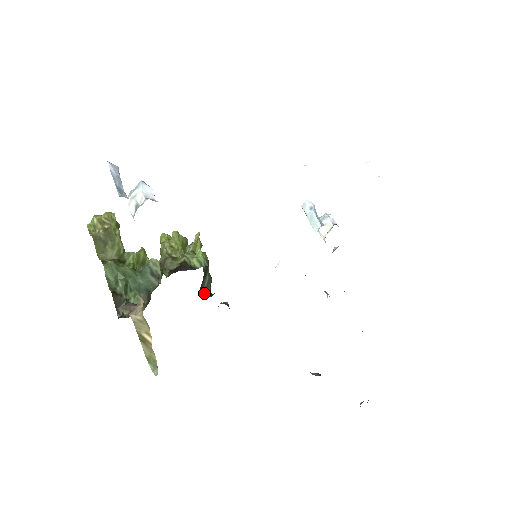
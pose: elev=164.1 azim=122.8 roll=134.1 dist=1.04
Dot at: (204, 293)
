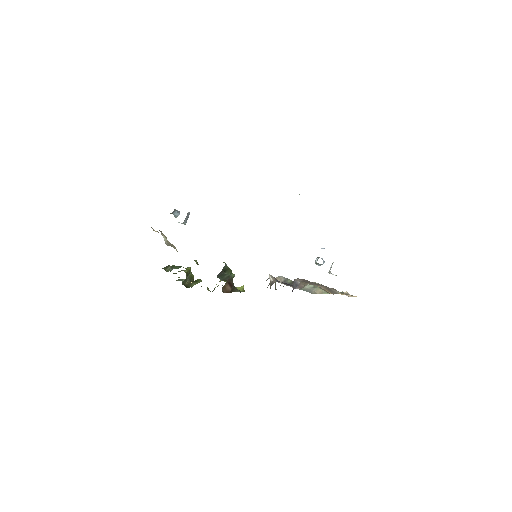
Dot at: (222, 280)
